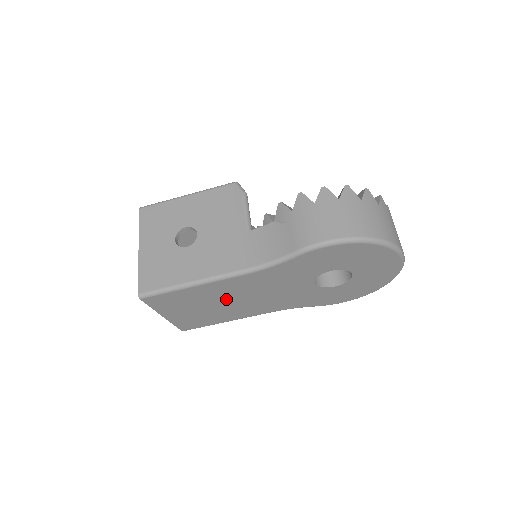
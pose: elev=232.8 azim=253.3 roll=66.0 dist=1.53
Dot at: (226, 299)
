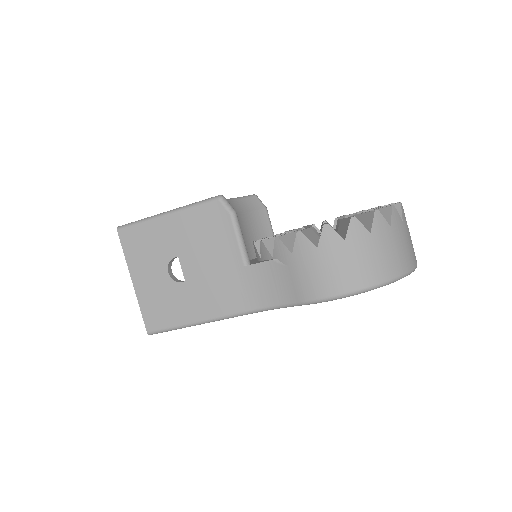
Dot at: occluded
